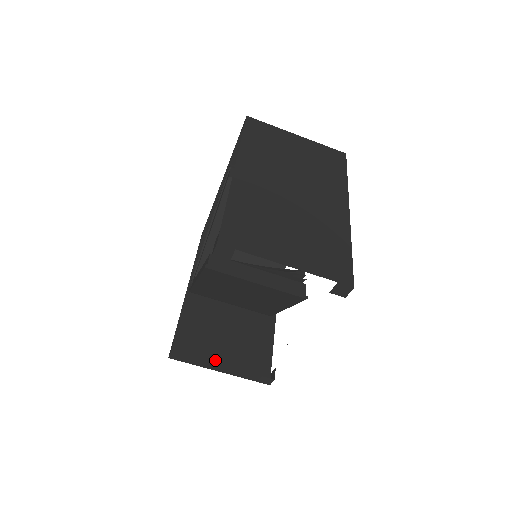
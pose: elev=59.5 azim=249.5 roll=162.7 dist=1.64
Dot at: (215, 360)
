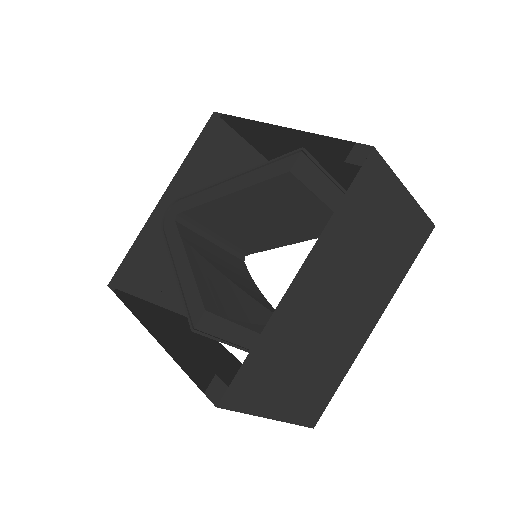
Dot at: (156, 292)
